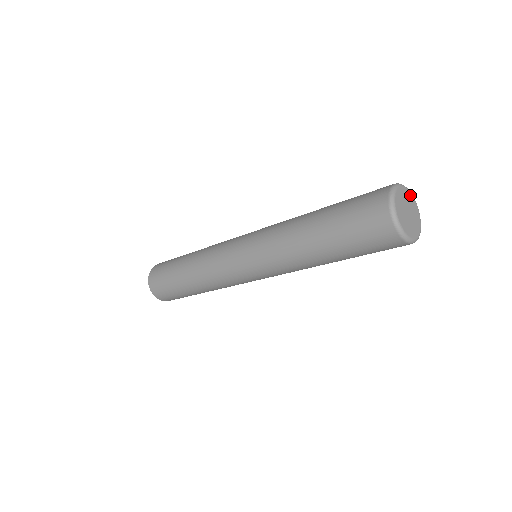
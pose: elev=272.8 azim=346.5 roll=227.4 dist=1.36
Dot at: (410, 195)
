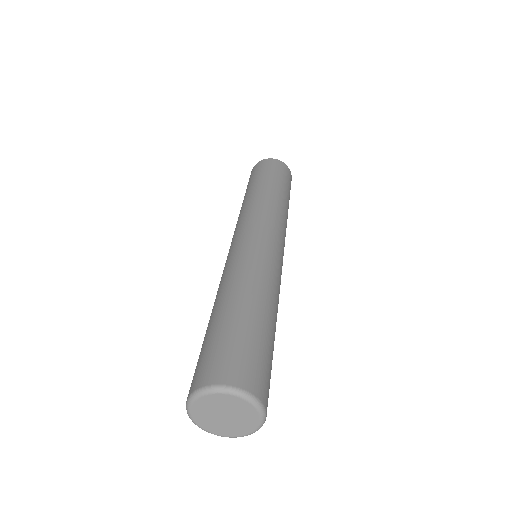
Dot at: (244, 403)
